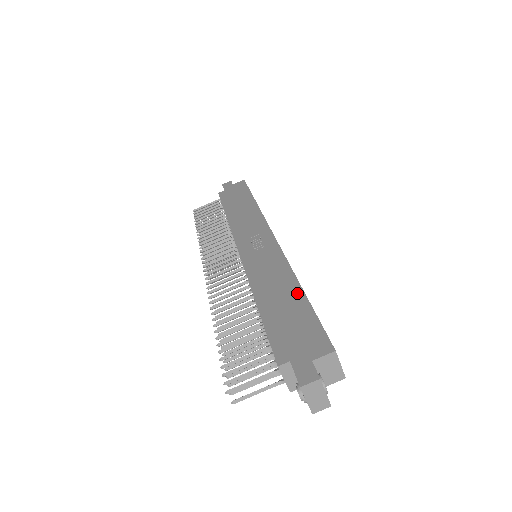
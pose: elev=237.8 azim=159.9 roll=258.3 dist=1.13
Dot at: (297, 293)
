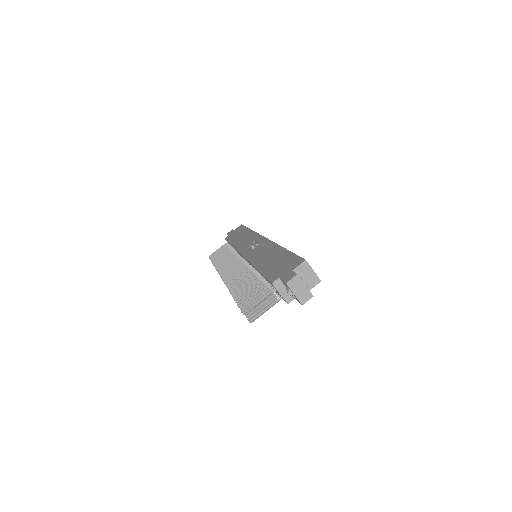
Dot at: (281, 251)
